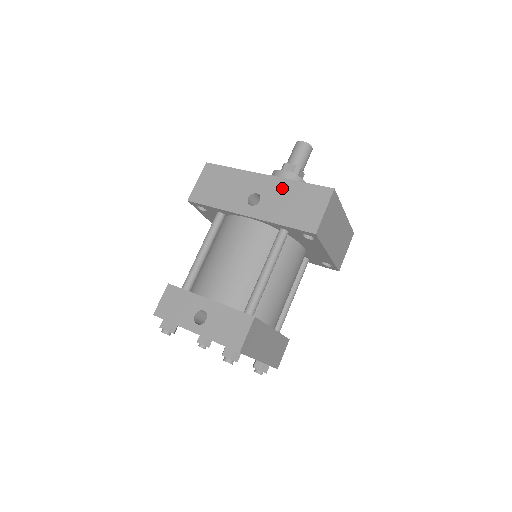
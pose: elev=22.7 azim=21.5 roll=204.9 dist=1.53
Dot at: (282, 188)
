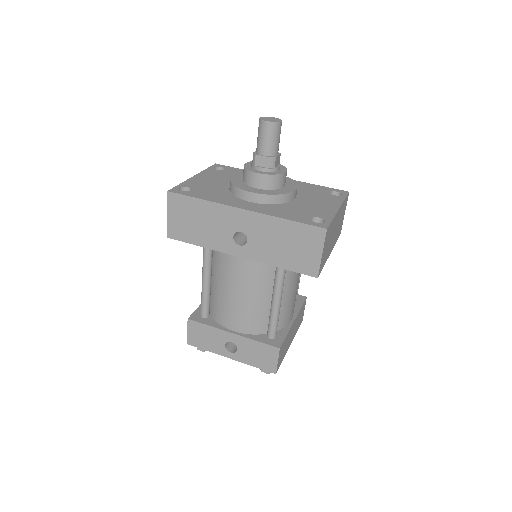
Dot at: (267, 227)
